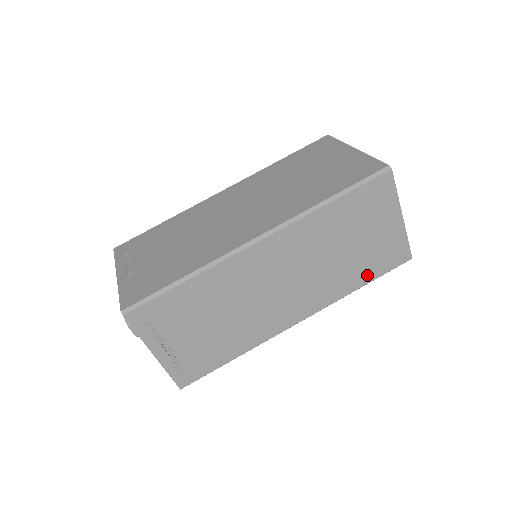
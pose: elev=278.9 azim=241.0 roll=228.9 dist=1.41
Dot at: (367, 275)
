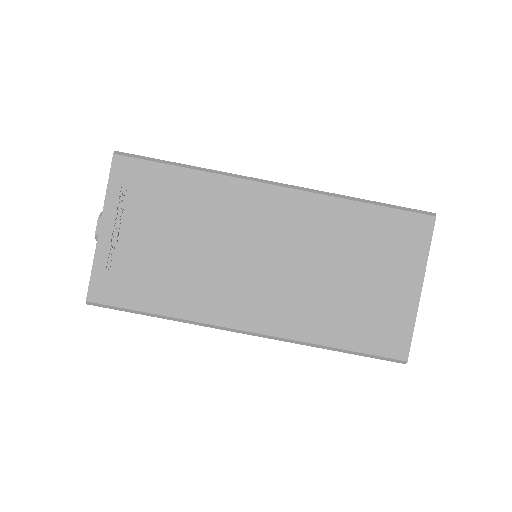
Dot at: occluded
